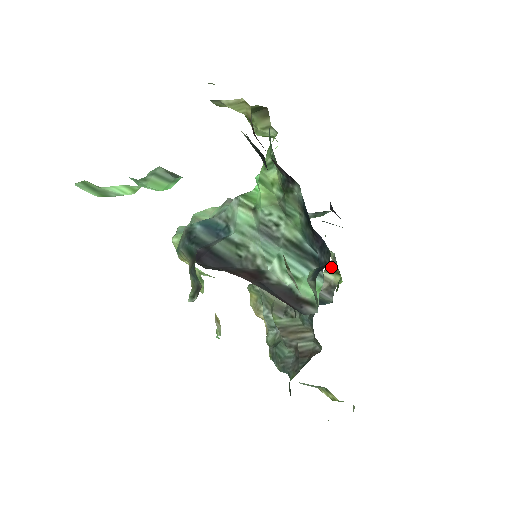
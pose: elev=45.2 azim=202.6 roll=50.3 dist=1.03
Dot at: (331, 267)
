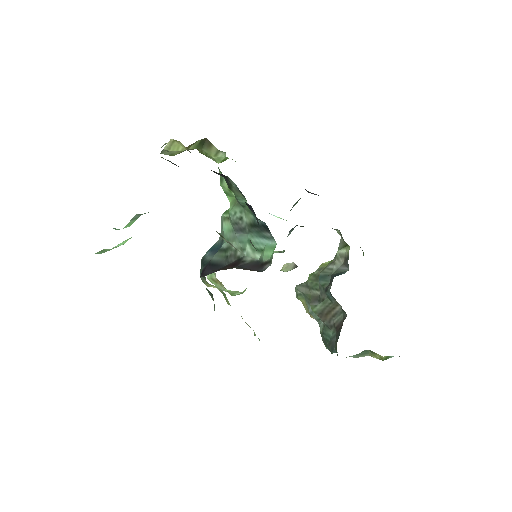
Dot at: (342, 243)
